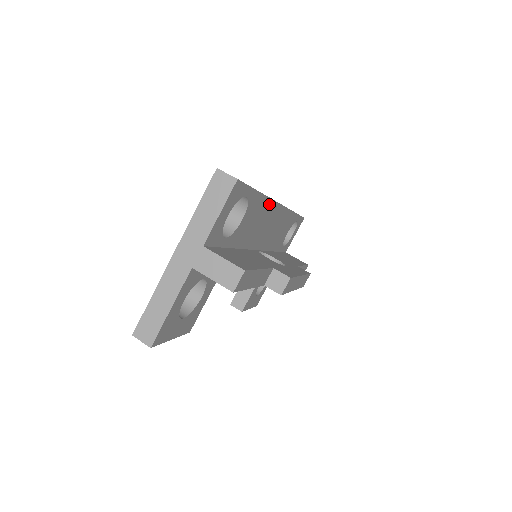
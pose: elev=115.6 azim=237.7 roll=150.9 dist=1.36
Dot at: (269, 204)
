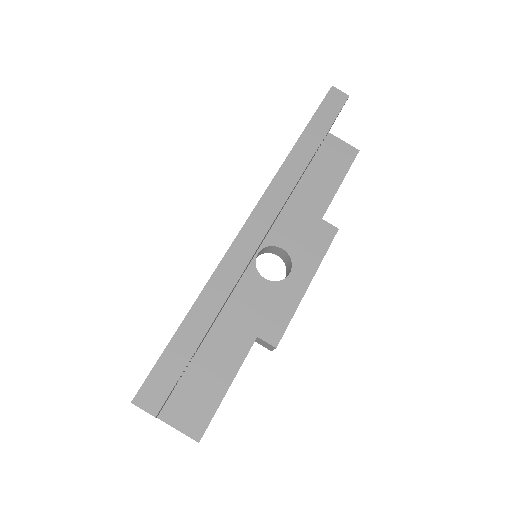
Dot at: (239, 277)
